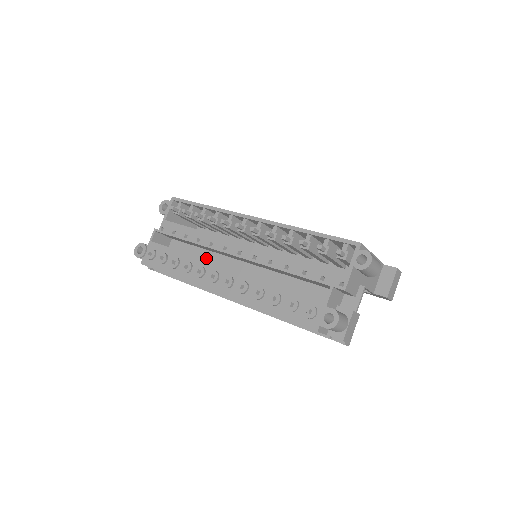
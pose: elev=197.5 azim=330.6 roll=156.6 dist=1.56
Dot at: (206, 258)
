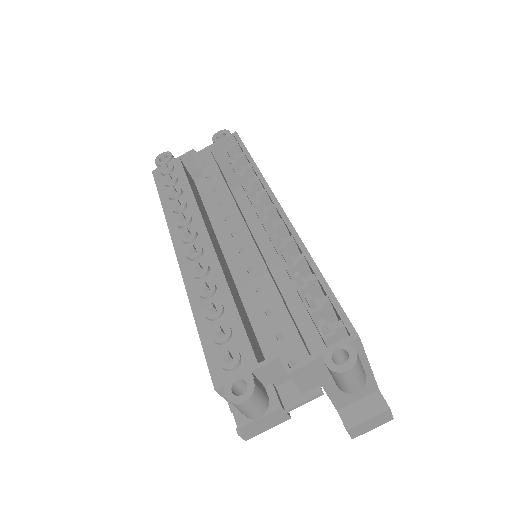
Dot at: (213, 217)
